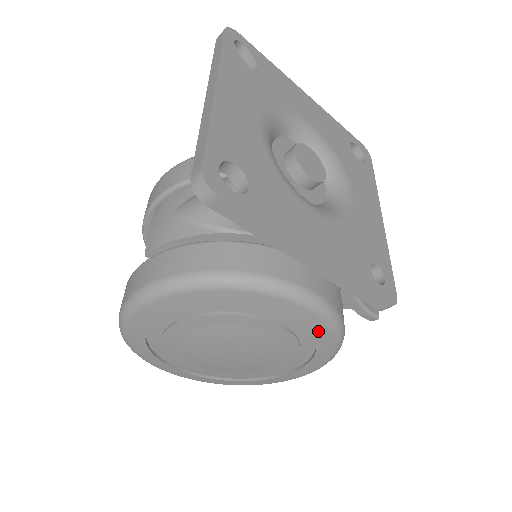
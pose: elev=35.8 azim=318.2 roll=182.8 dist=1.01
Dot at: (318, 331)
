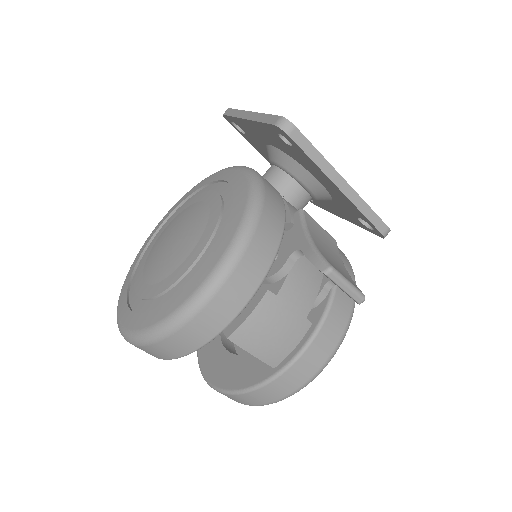
Dot at: (239, 189)
